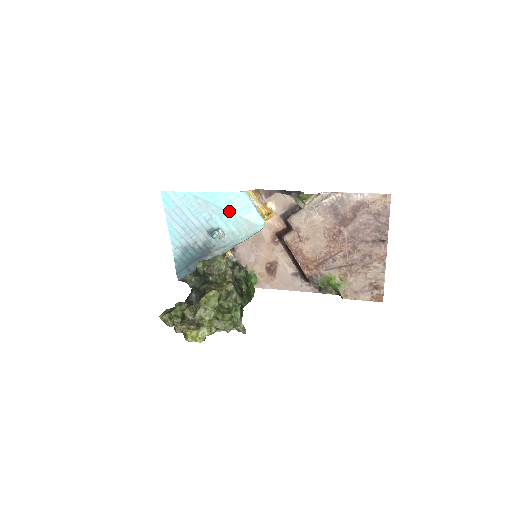
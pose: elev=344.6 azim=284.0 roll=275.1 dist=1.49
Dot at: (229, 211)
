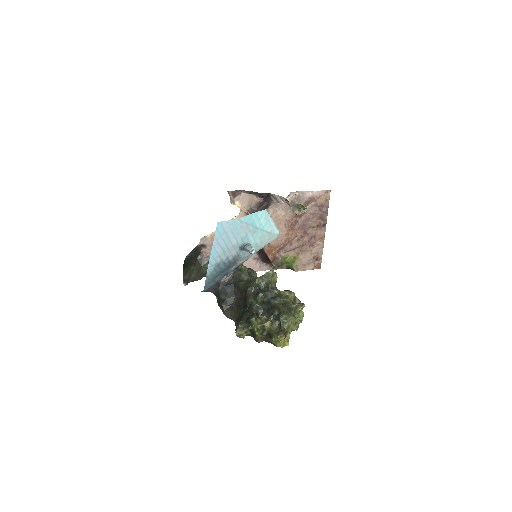
Dot at: (260, 228)
